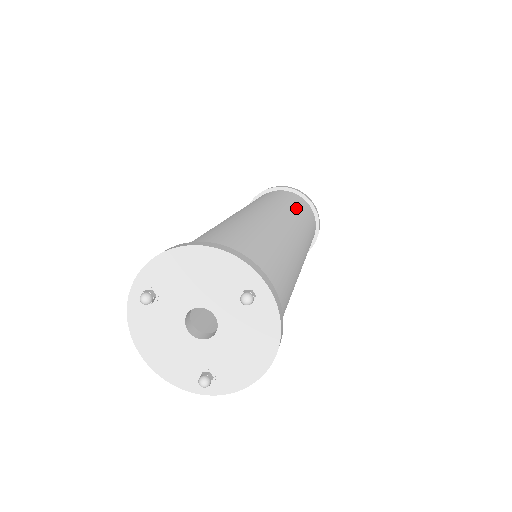
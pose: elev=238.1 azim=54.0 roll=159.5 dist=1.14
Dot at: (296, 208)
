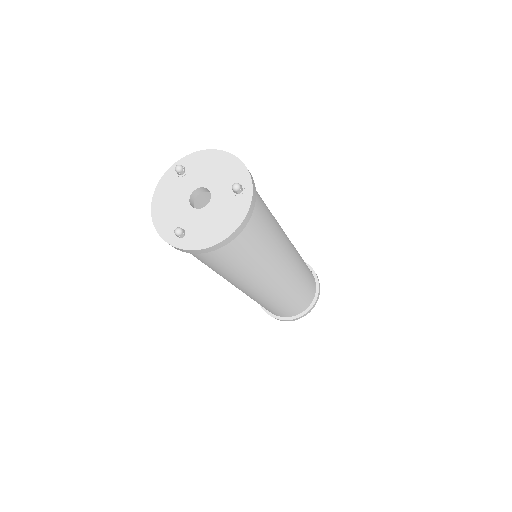
Dot at: occluded
